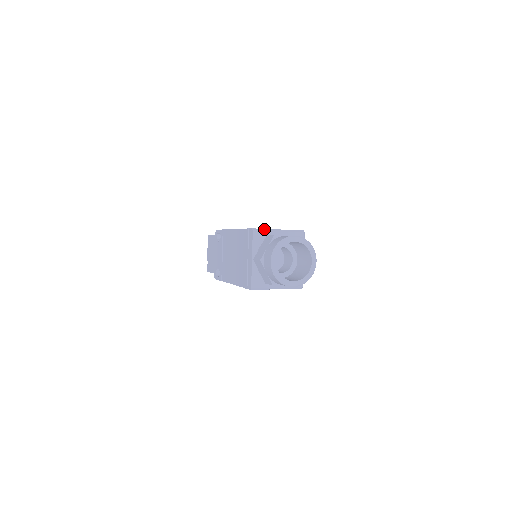
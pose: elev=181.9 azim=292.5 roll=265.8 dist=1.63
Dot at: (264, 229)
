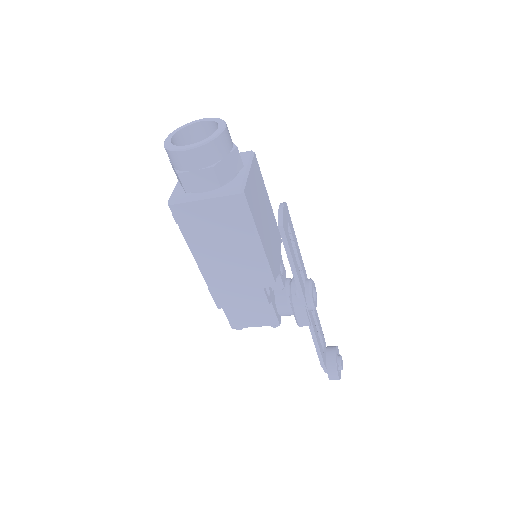
Dot at: occluded
